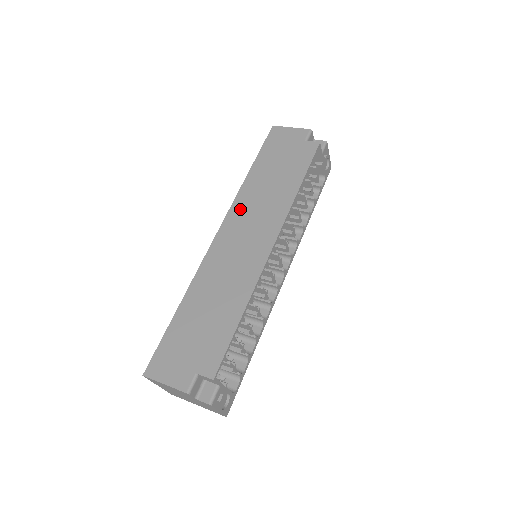
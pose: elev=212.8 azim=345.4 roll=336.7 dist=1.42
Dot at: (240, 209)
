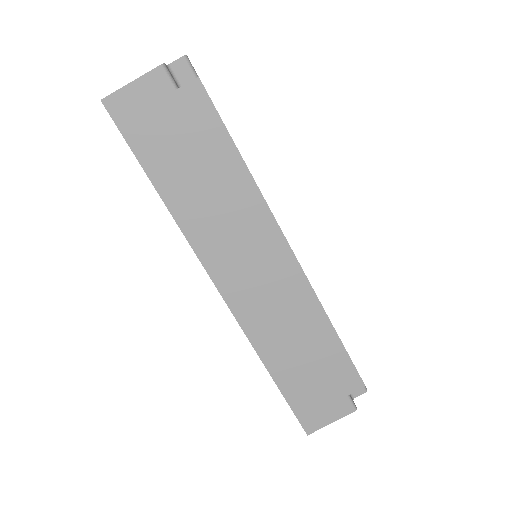
Dot at: (209, 246)
